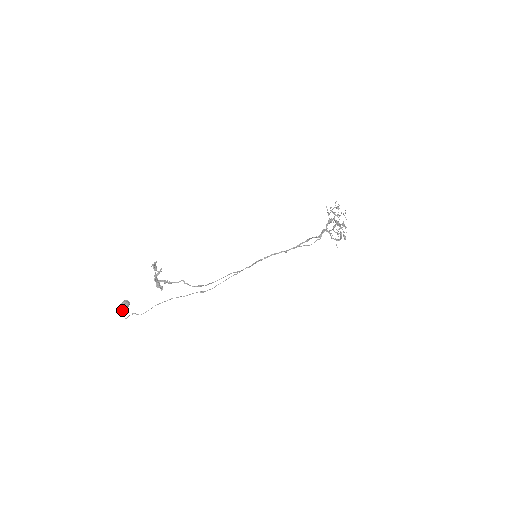
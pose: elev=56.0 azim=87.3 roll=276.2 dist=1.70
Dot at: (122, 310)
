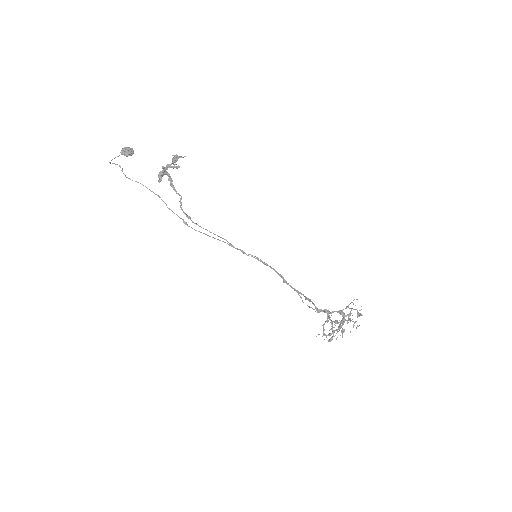
Dot at: (120, 152)
